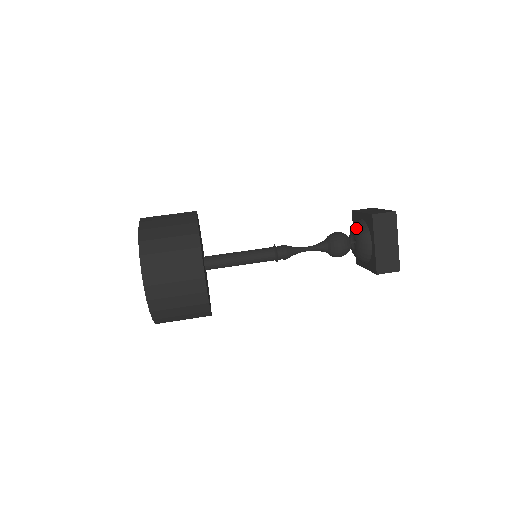
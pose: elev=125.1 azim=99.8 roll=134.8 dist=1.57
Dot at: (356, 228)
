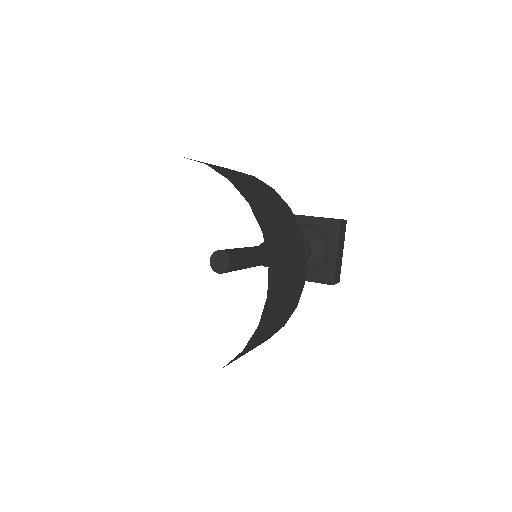
Dot at: (312, 233)
